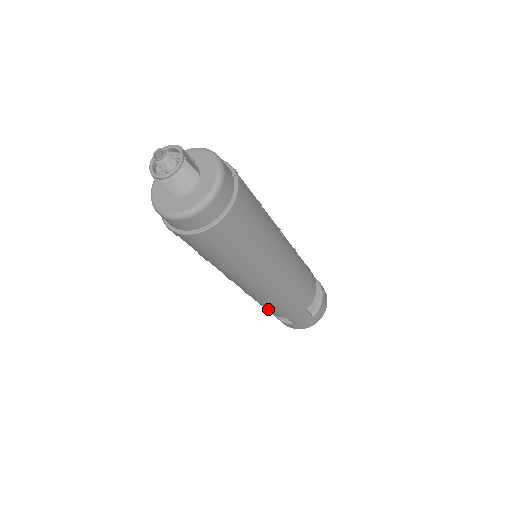
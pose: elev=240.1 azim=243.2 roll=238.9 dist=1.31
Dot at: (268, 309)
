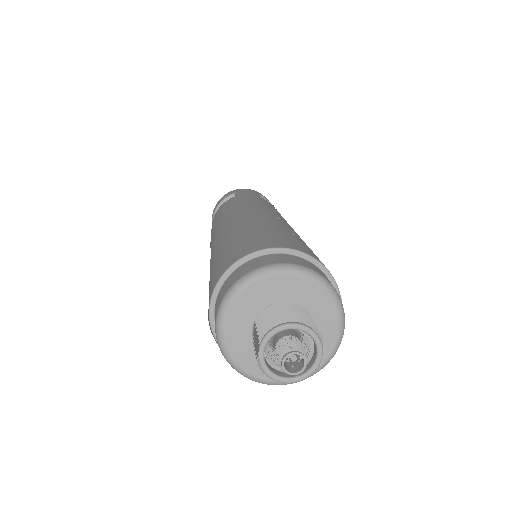
Dot at: occluded
